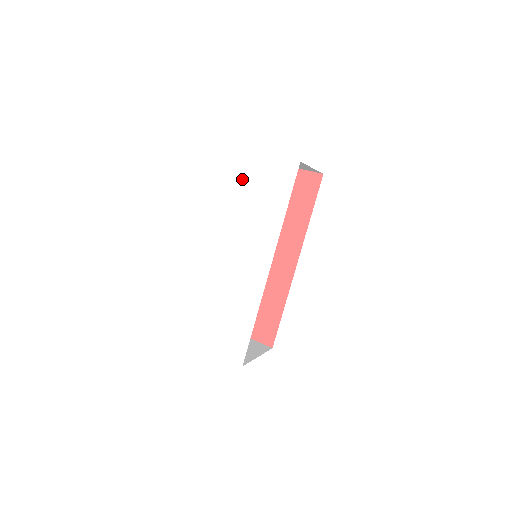
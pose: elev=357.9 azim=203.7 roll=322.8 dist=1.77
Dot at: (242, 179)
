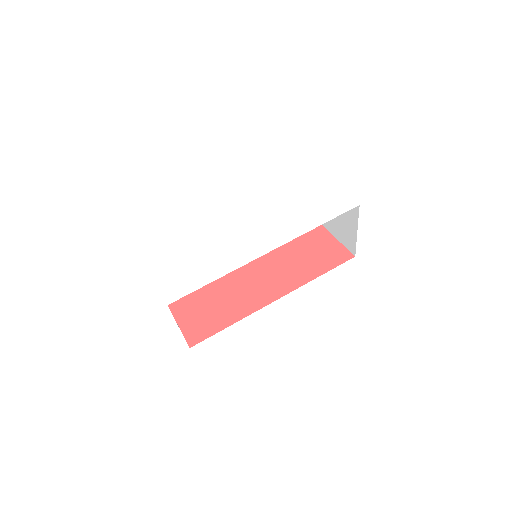
Dot at: (304, 187)
